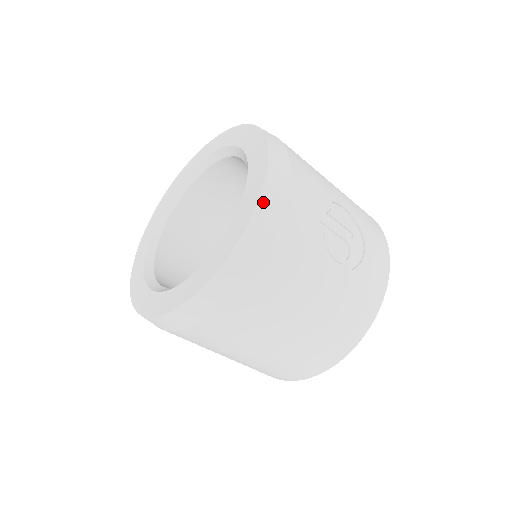
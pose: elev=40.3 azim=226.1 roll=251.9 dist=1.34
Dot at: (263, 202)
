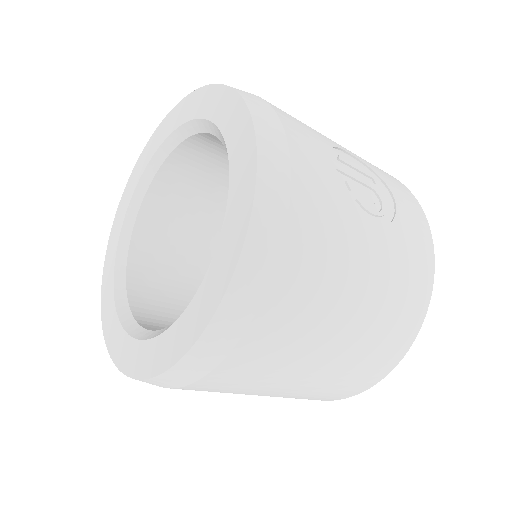
Dot at: (264, 155)
